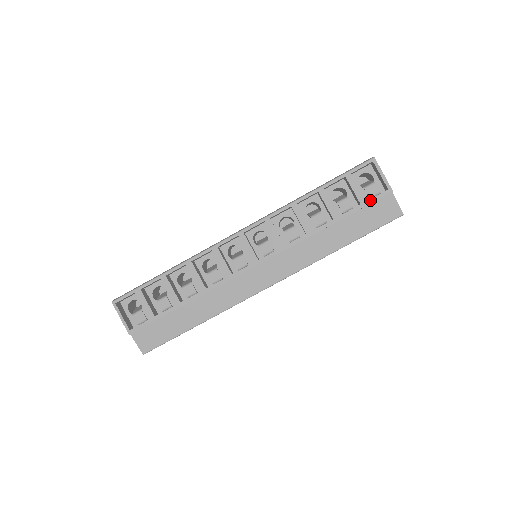
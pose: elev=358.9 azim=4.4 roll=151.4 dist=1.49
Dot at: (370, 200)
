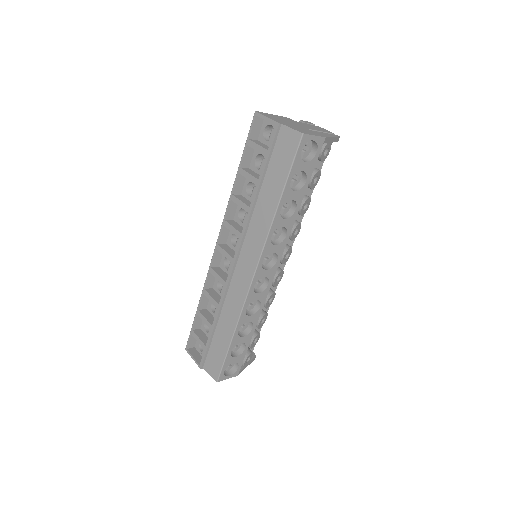
Dot at: (269, 146)
